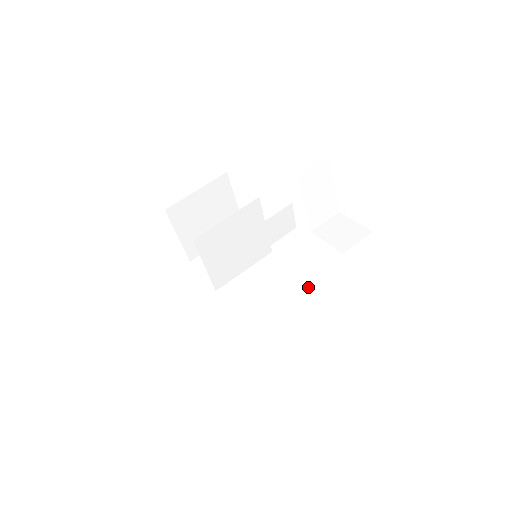
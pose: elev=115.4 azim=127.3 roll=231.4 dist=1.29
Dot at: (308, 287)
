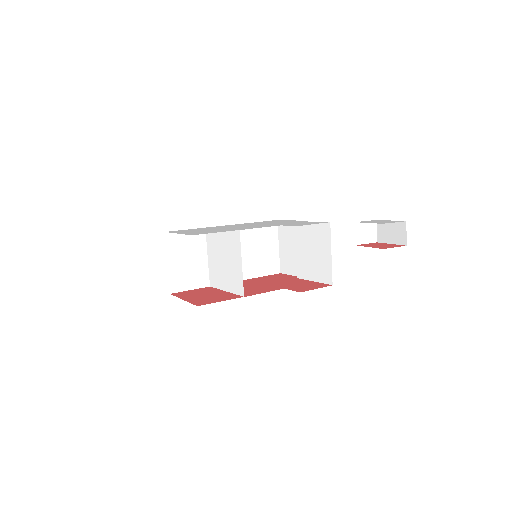
Dot at: occluded
